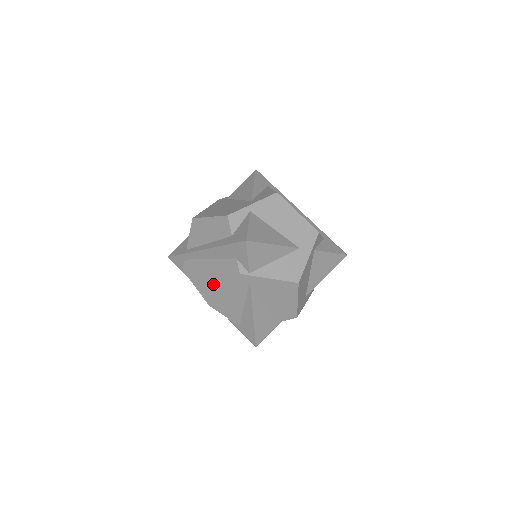
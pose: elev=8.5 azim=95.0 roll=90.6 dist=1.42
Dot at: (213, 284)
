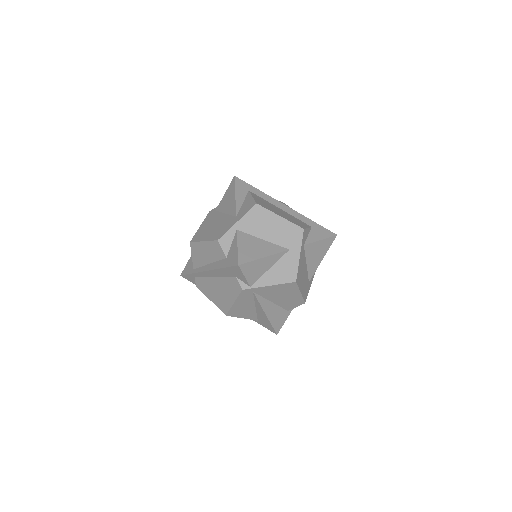
Dot at: (223, 298)
